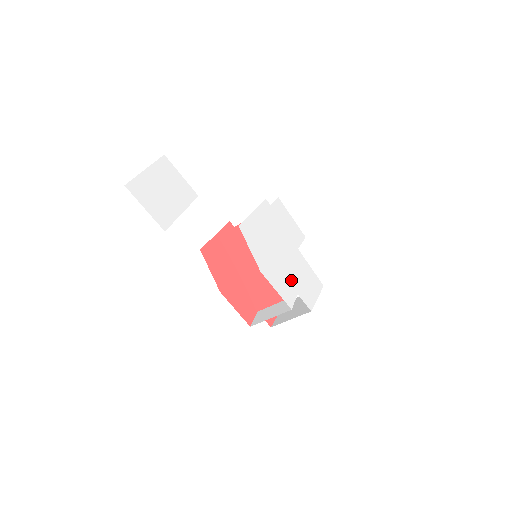
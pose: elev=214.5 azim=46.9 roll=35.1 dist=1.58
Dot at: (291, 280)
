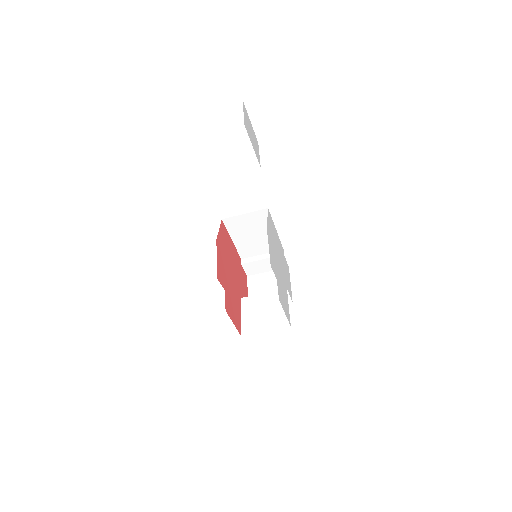
Dot at: (277, 271)
